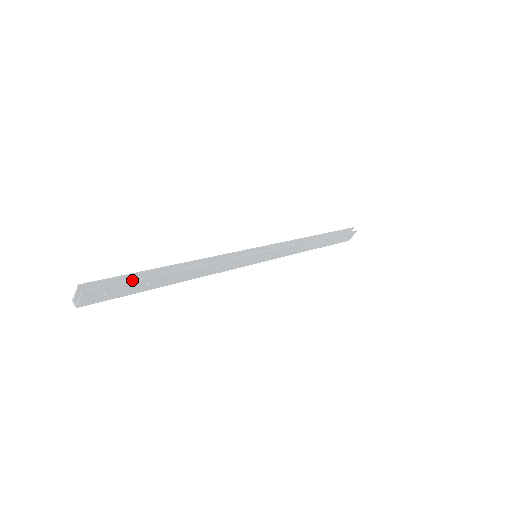
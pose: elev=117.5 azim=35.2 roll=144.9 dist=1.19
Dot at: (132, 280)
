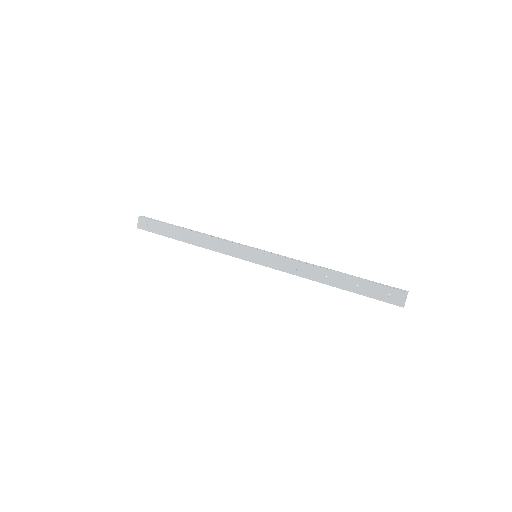
Dot at: (162, 222)
